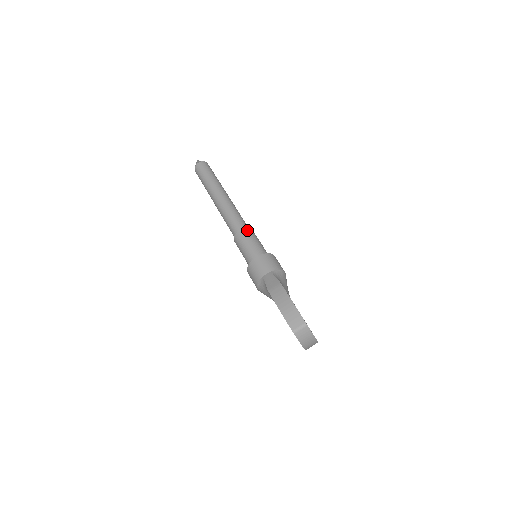
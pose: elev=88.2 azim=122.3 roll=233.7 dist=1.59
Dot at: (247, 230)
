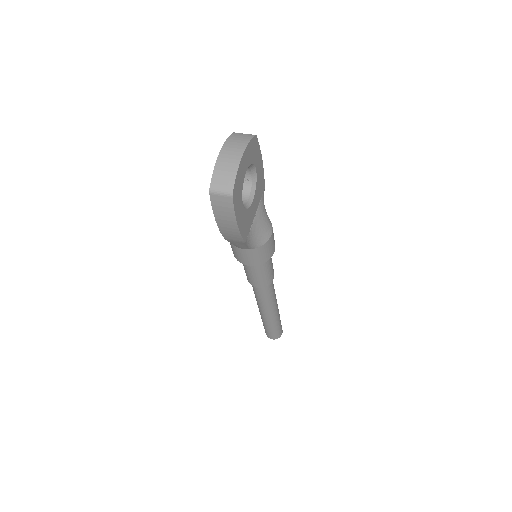
Dot at: occluded
